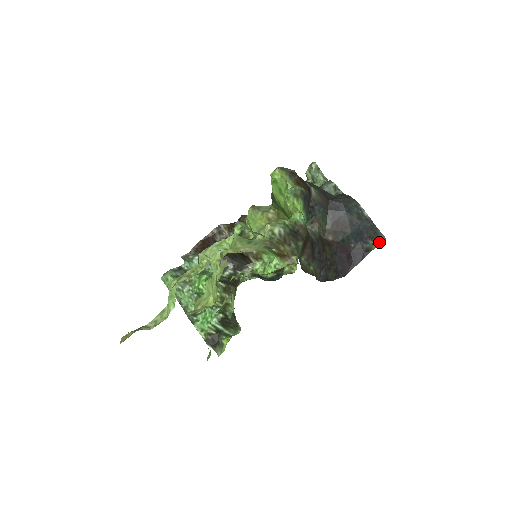
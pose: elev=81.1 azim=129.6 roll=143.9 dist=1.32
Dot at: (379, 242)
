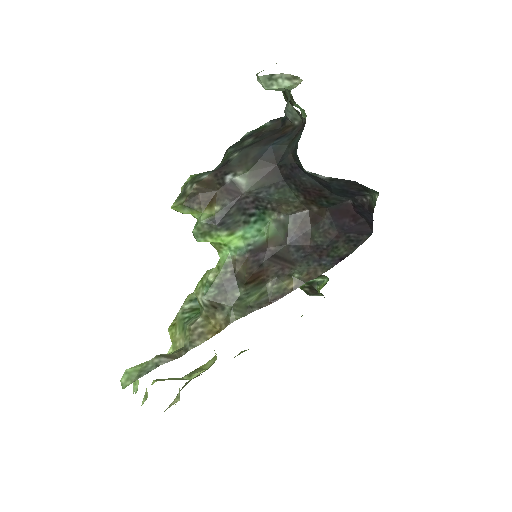
Dot at: (375, 196)
